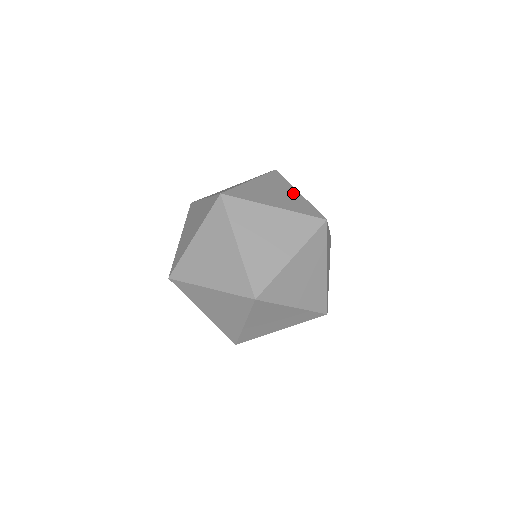
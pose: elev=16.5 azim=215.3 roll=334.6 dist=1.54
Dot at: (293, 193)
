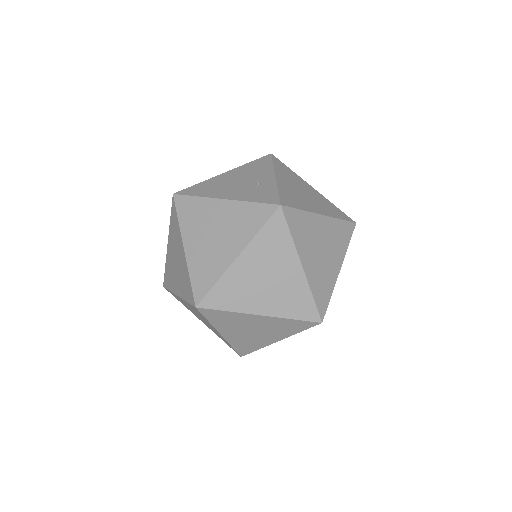
Dot at: (265, 178)
